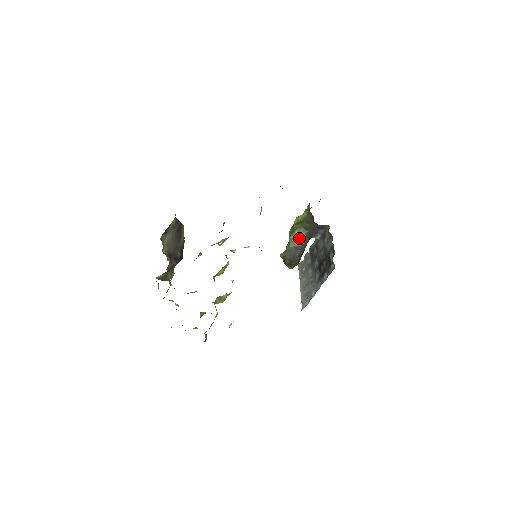
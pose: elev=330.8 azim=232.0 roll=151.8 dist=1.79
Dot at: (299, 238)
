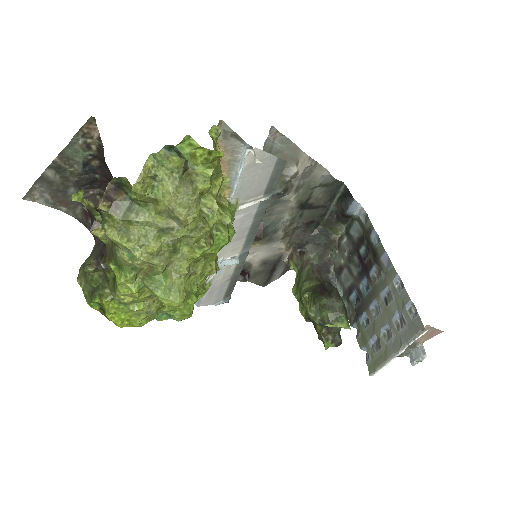
Dot at: (312, 285)
